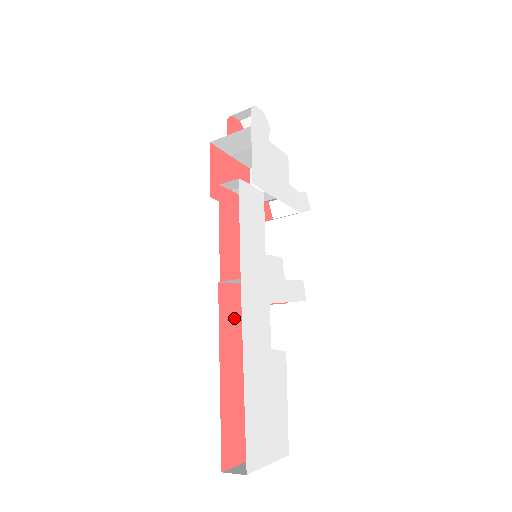
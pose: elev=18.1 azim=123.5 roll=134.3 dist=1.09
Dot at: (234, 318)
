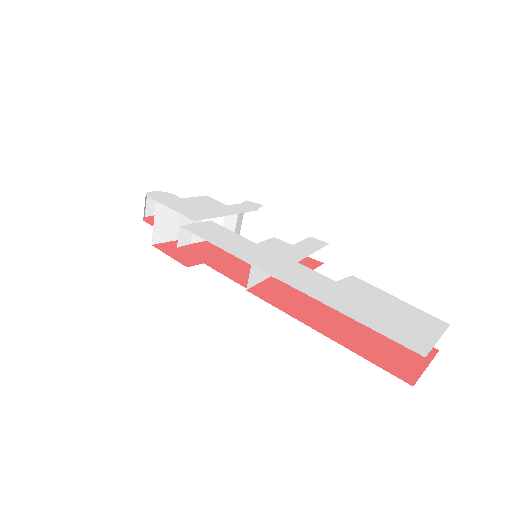
Dot at: (288, 299)
